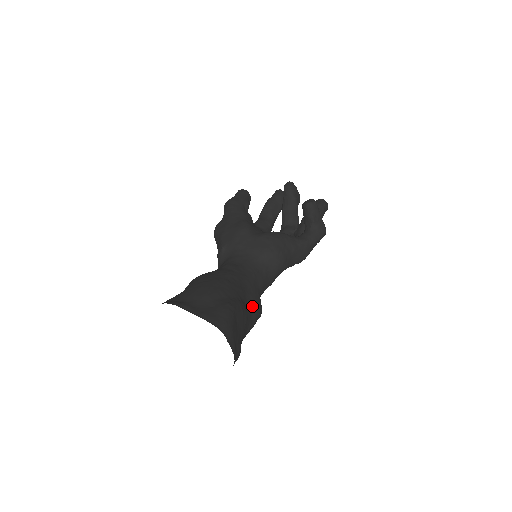
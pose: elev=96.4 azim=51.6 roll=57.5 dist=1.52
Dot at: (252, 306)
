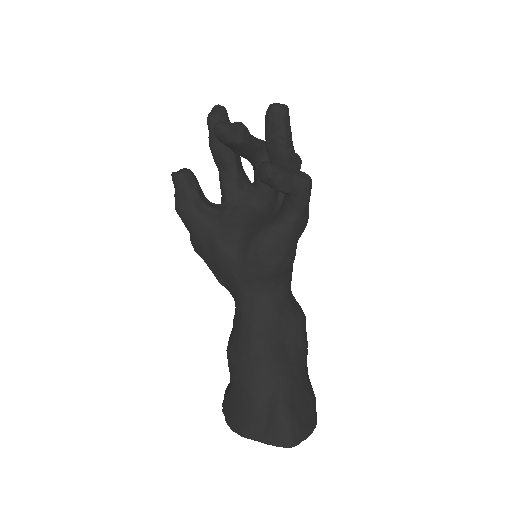
Dot at: (294, 340)
